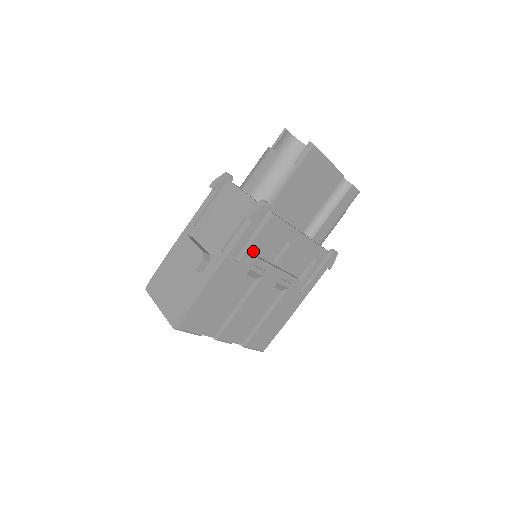
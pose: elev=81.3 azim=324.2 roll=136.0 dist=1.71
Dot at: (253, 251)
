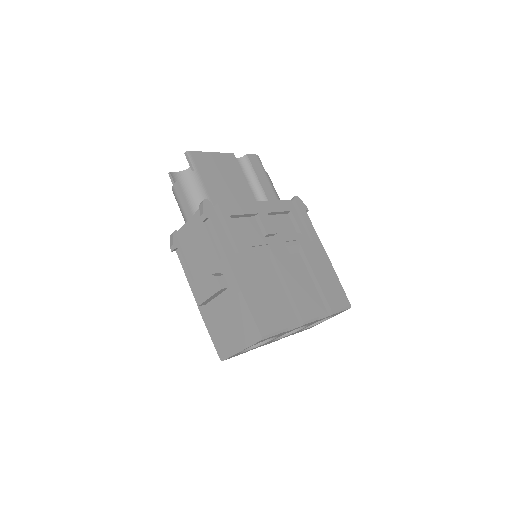
Dot at: (239, 238)
